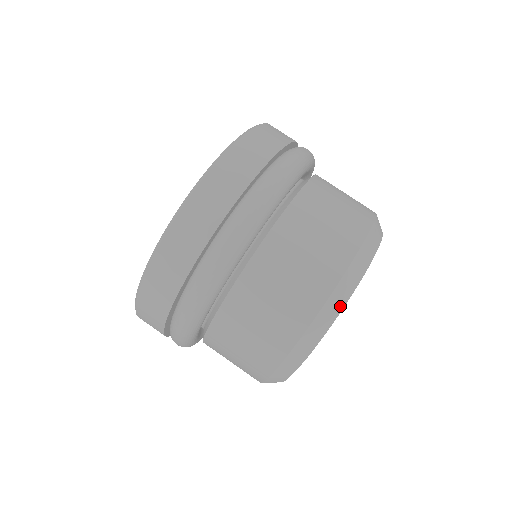
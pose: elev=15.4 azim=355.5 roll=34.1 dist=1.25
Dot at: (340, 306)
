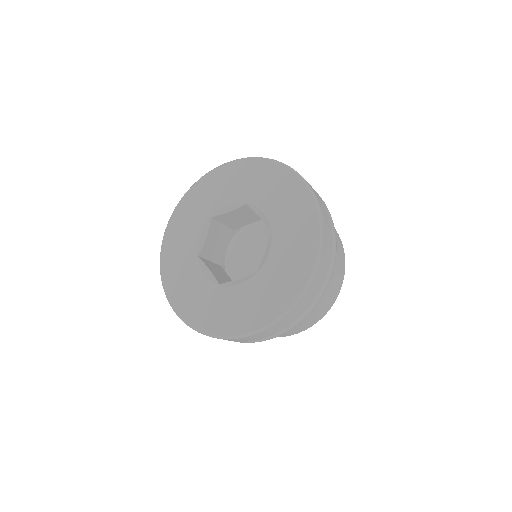
Dot at: occluded
